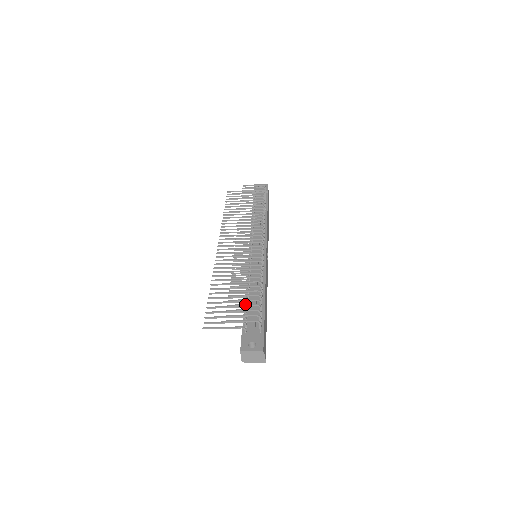
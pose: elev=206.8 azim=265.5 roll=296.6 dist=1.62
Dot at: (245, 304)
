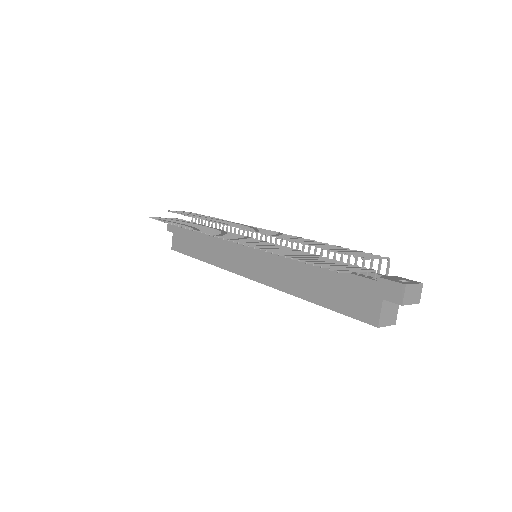
Dot at: (352, 251)
